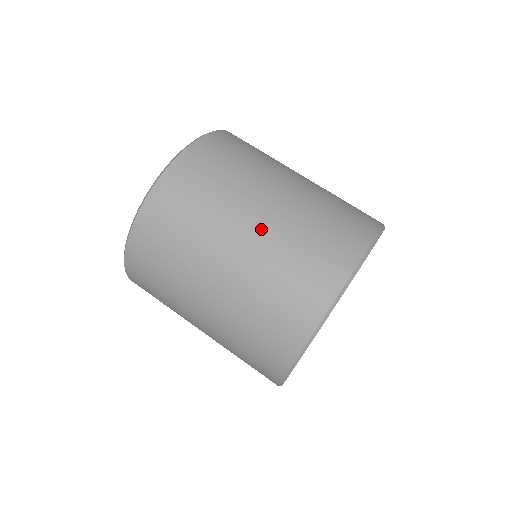
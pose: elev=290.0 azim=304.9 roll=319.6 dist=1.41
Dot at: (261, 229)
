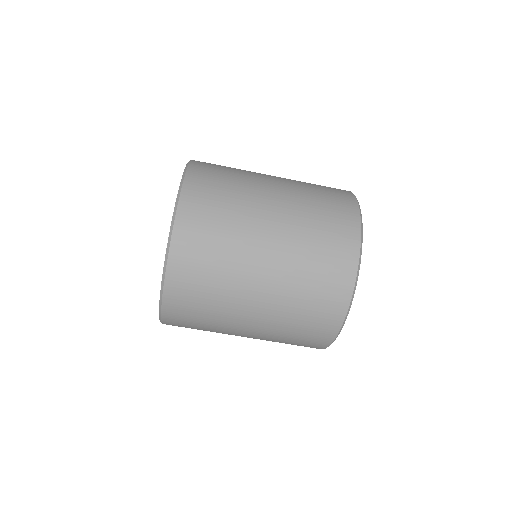
Dot at: occluded
